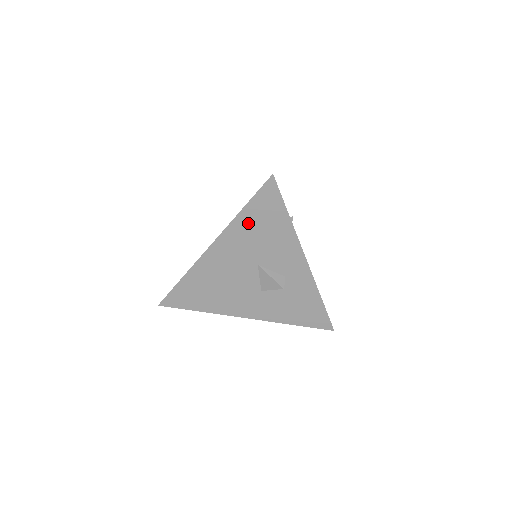
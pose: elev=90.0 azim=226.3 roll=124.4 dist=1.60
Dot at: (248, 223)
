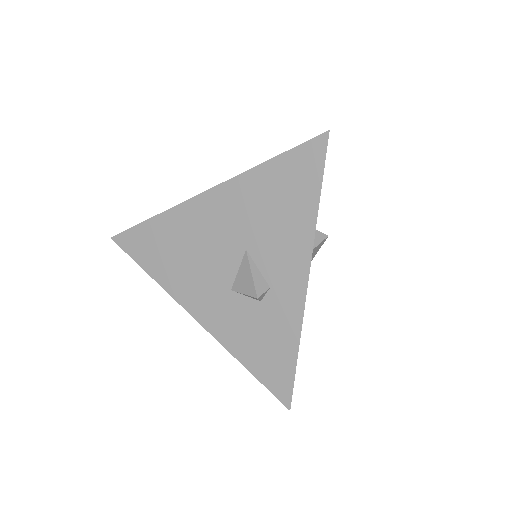
Dot at: (265, 184)
